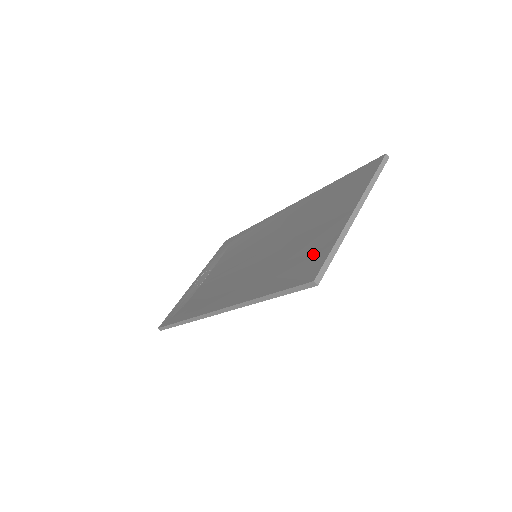
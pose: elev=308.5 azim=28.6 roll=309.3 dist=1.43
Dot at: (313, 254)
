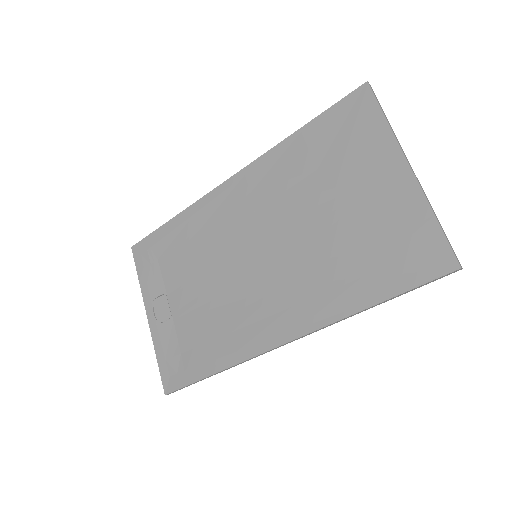
Dot at: (407, 236)
